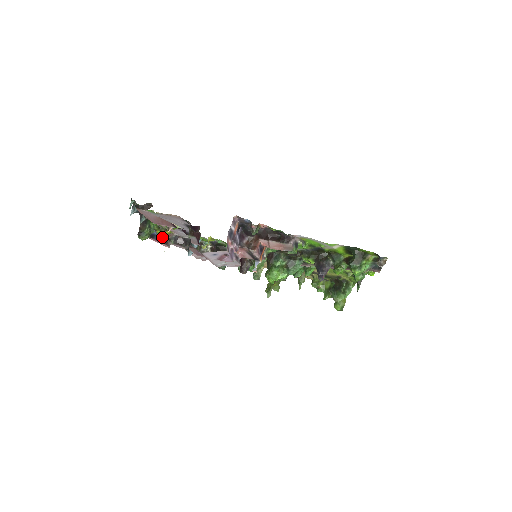
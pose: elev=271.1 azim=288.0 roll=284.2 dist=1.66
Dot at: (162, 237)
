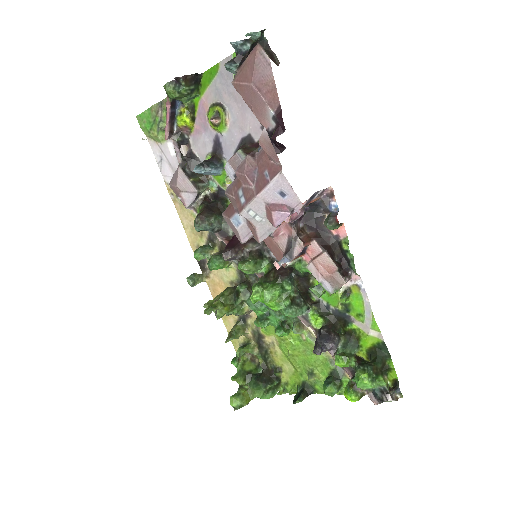
Dot at: (176, 120)
